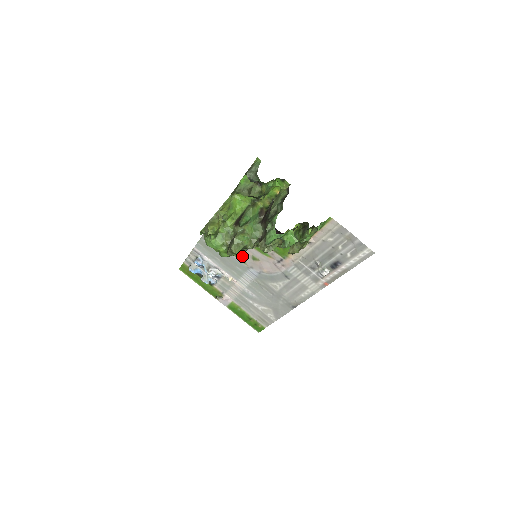
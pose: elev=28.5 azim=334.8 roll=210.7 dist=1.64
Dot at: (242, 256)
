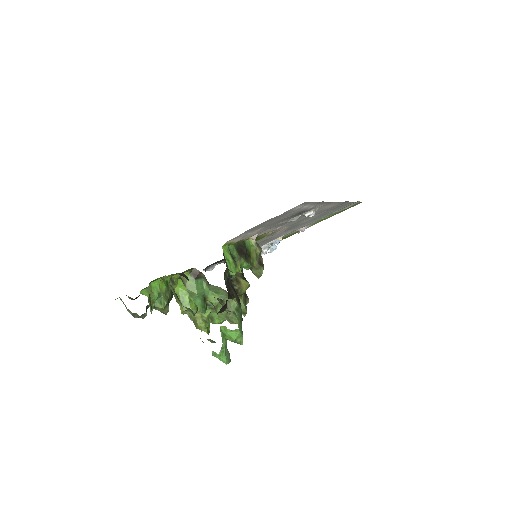
Dot at: occluded
